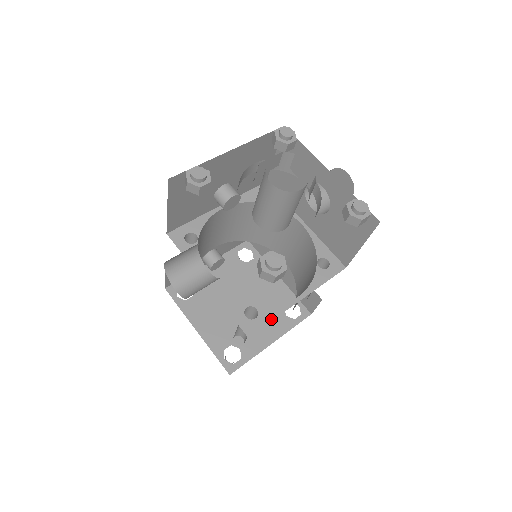
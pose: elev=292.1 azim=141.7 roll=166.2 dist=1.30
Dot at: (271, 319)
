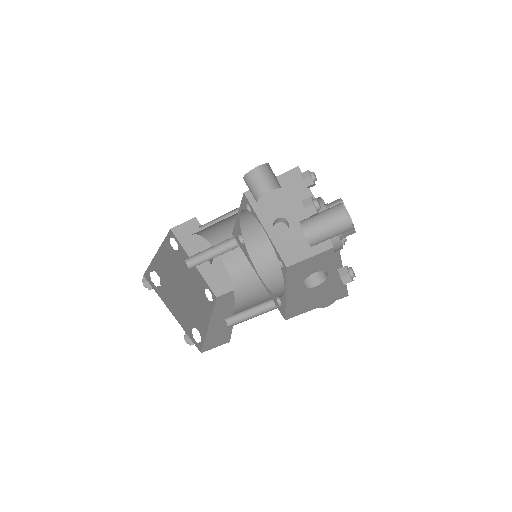
Dot at: (245, 253)
